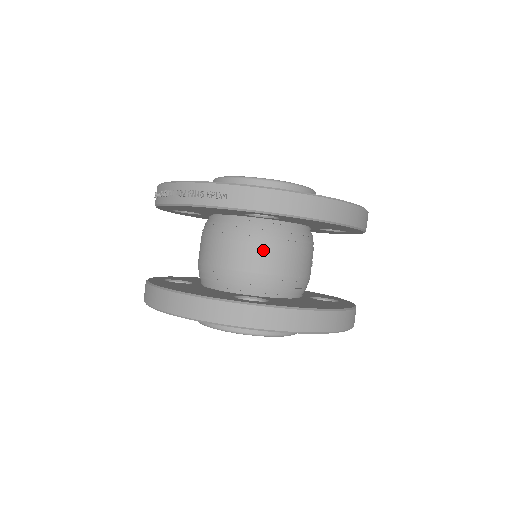
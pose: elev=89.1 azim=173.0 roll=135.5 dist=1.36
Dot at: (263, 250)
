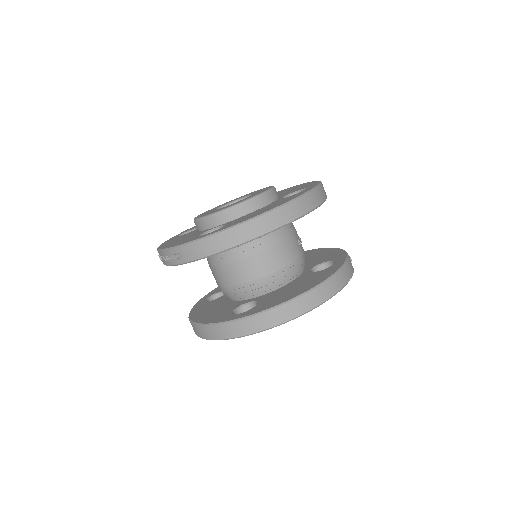
Dot at: (240, 266)
